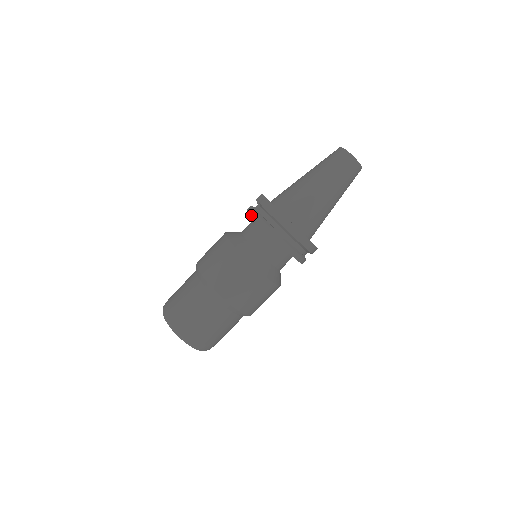
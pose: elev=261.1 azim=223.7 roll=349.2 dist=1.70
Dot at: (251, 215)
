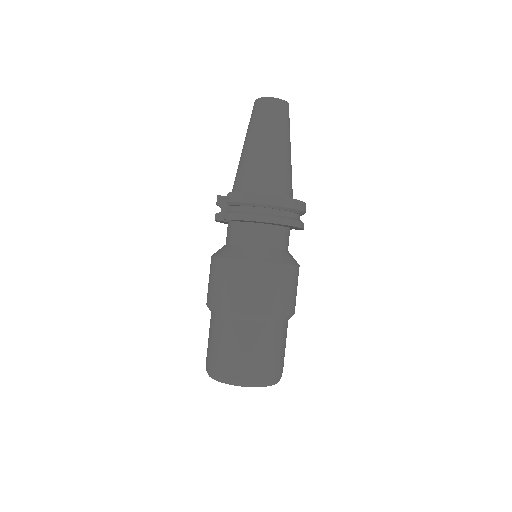
Dot at: (227, 219)
